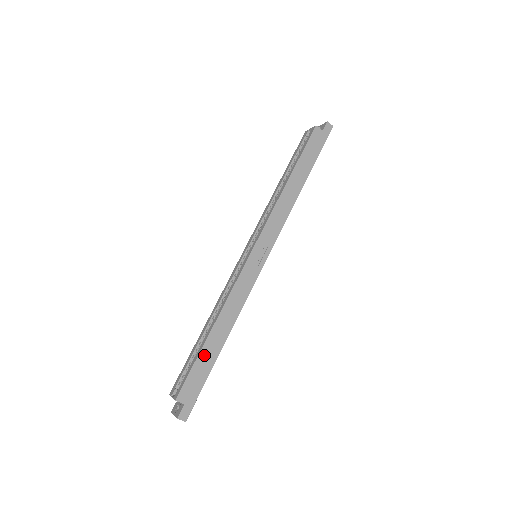
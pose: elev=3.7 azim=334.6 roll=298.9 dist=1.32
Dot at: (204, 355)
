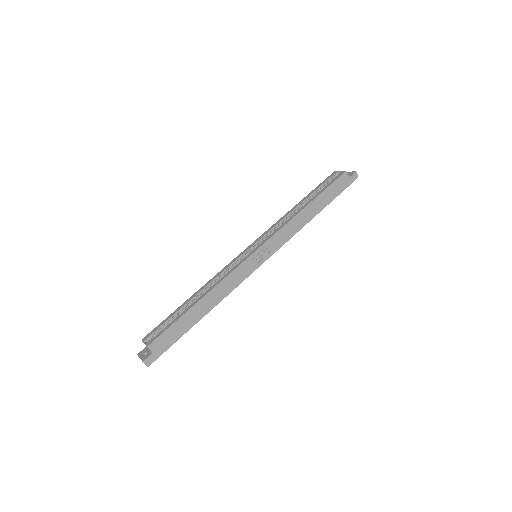
Dot at: (184, 319)
